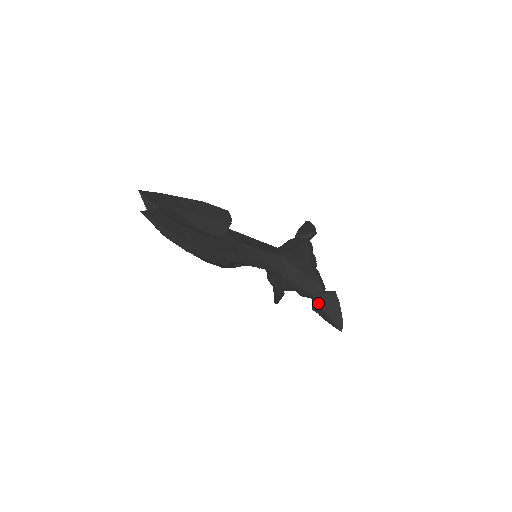
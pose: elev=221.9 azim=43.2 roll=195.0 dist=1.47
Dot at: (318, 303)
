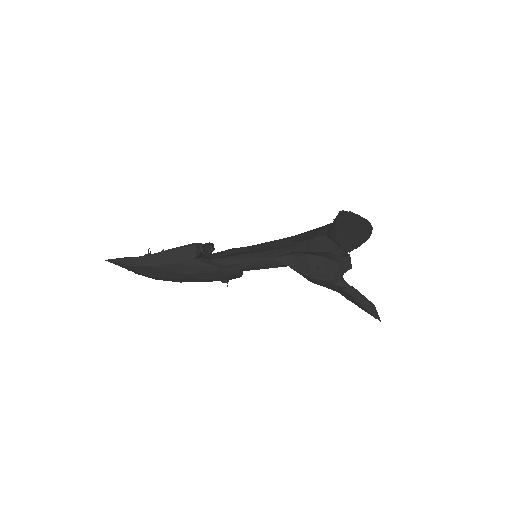
Dot at: (331, 233)
